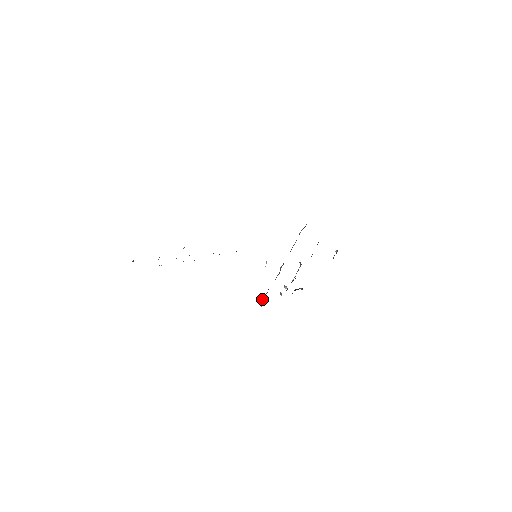
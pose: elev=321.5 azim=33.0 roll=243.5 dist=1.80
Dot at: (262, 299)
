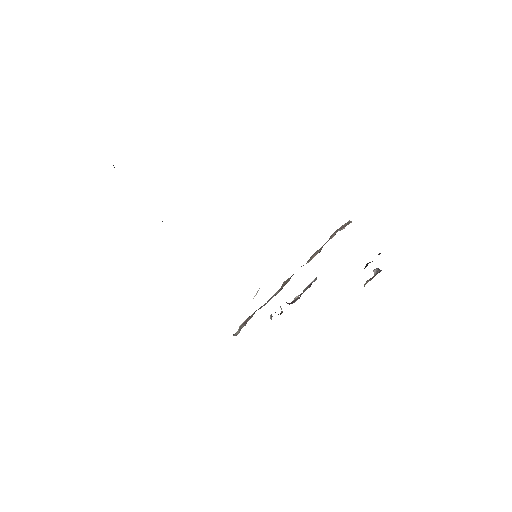
Dot at: (242, 323)
